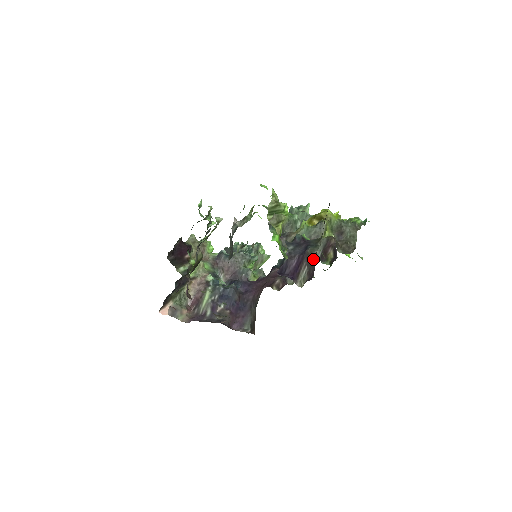
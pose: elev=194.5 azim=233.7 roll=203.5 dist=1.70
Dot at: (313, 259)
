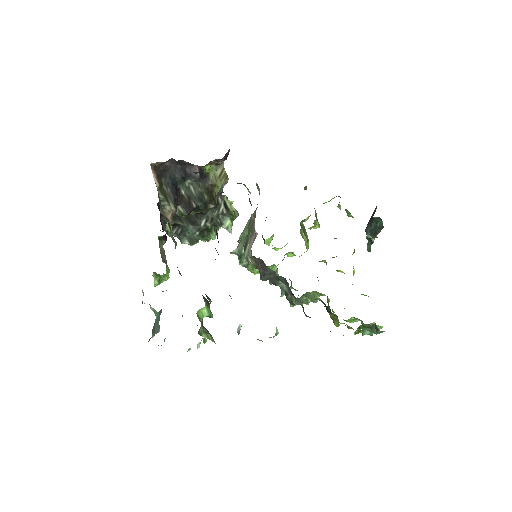
Dot at: occluded
